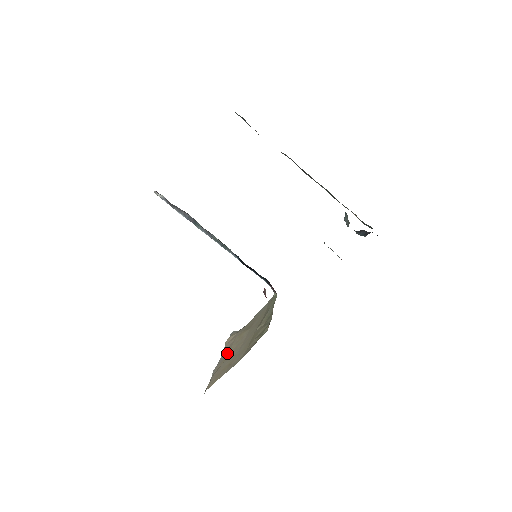
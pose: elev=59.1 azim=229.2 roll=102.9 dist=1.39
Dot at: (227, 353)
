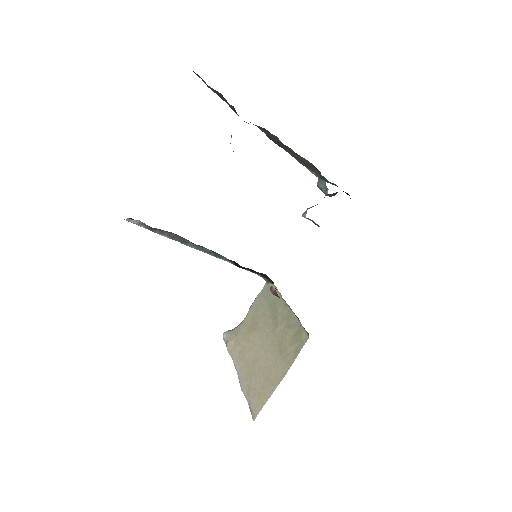
Dot at: (246, 365)
